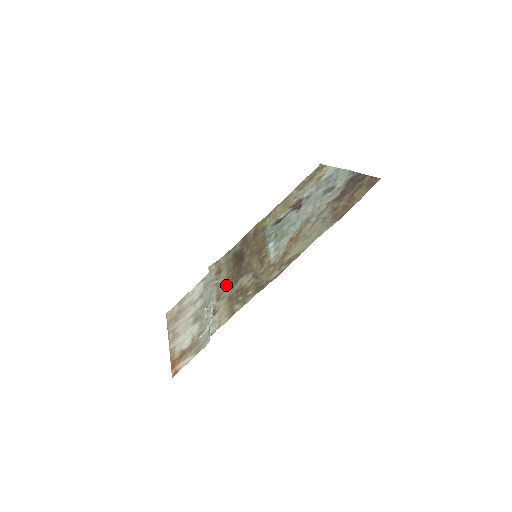
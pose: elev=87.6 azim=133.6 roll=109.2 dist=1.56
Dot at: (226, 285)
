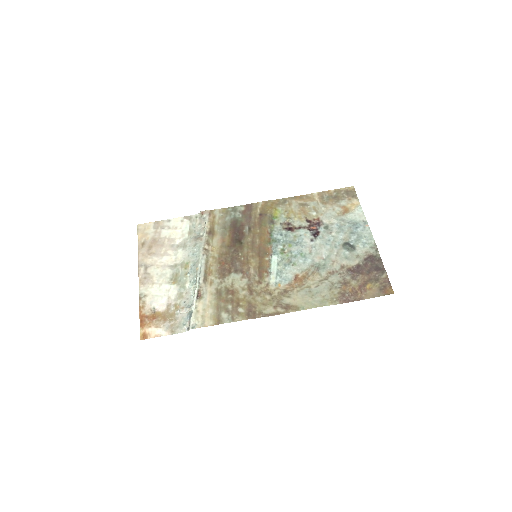
Dot at: (217, 265)
